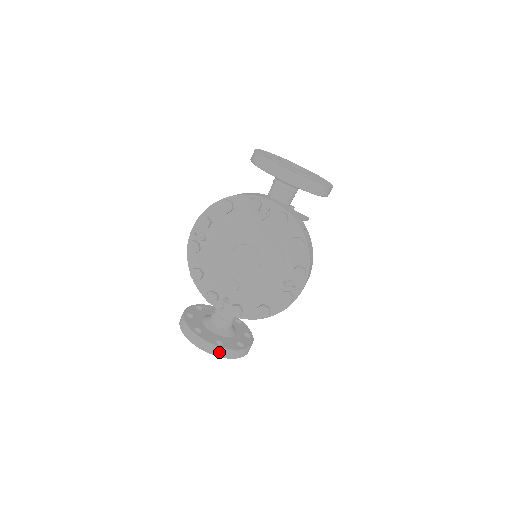
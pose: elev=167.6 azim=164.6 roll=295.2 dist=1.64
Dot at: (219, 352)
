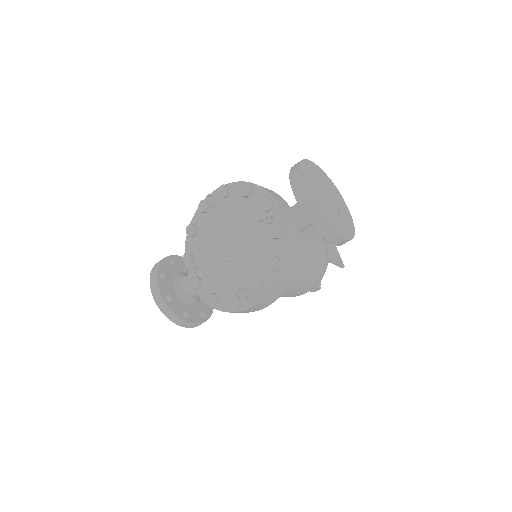
Dot at: (161, 305)
